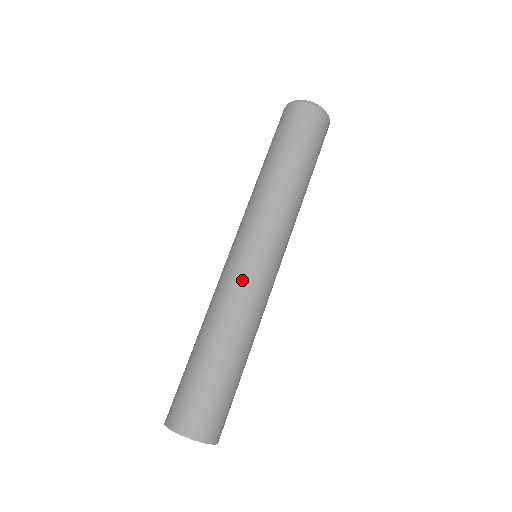
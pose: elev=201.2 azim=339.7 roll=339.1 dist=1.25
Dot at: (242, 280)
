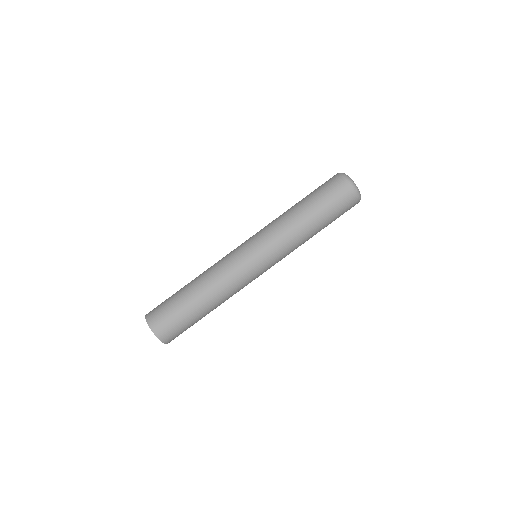
Dot at: (243, 277)
